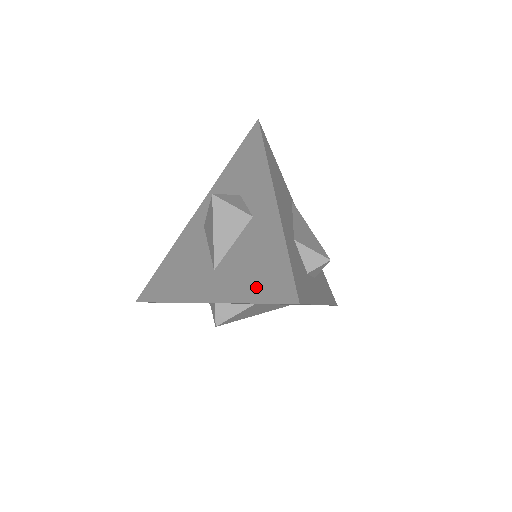
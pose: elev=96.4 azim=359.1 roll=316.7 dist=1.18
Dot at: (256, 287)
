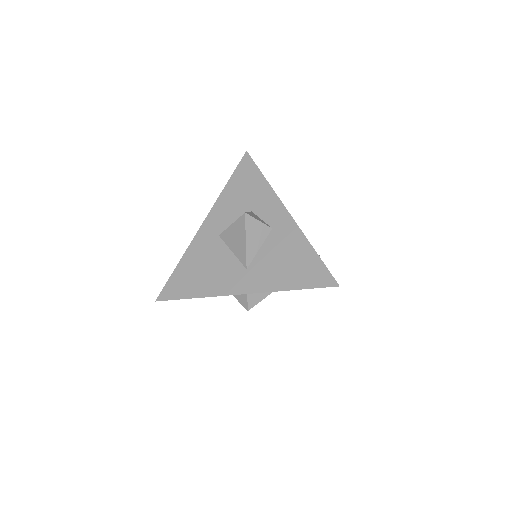
Dot at: (296, 278)
